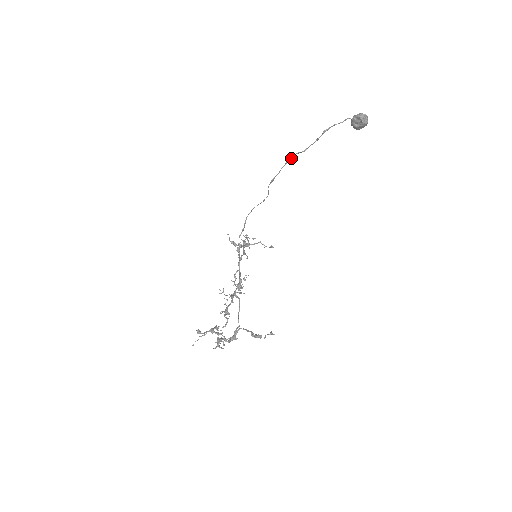
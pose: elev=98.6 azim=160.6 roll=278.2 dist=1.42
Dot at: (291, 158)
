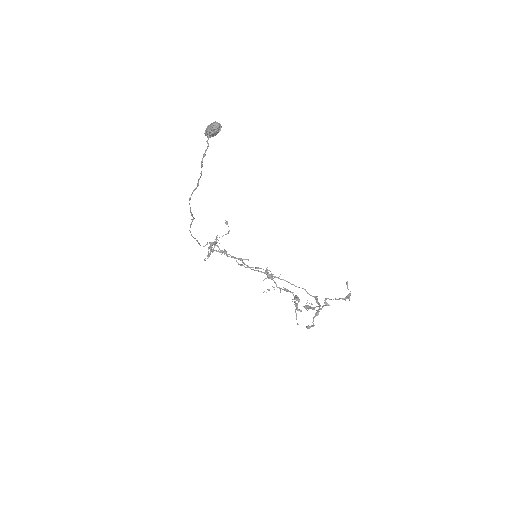
Dot at: occluded
